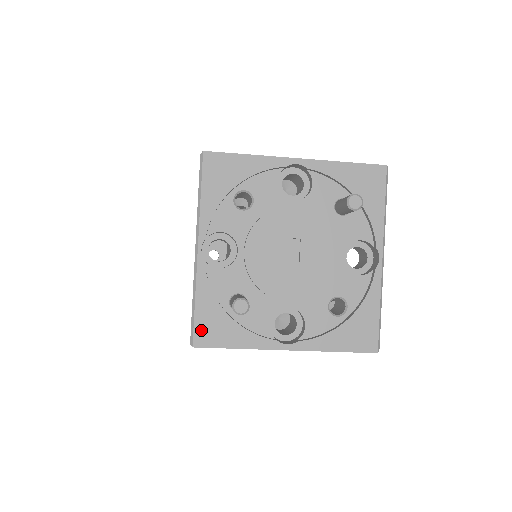
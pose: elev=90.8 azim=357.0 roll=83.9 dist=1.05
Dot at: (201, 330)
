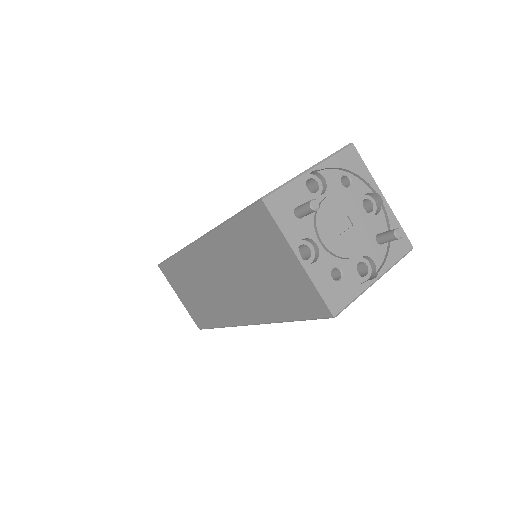
Dot at: (274, 199)
